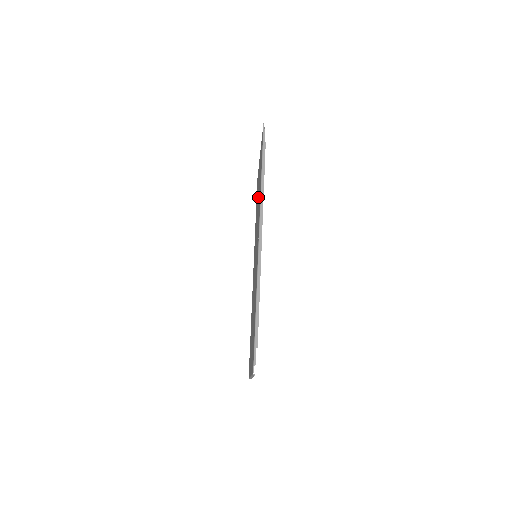
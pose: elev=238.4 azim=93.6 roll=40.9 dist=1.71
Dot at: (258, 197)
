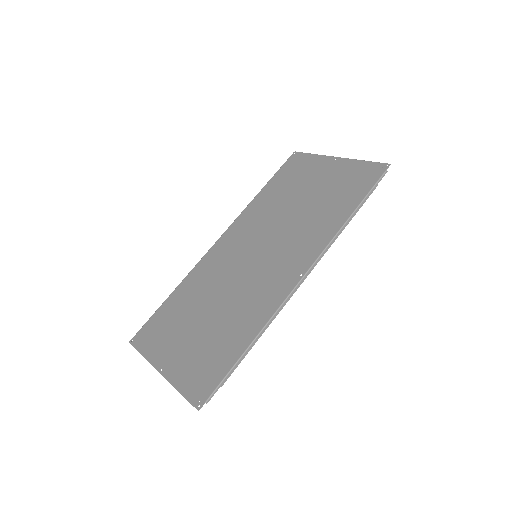
Dot at: (307, 204)
